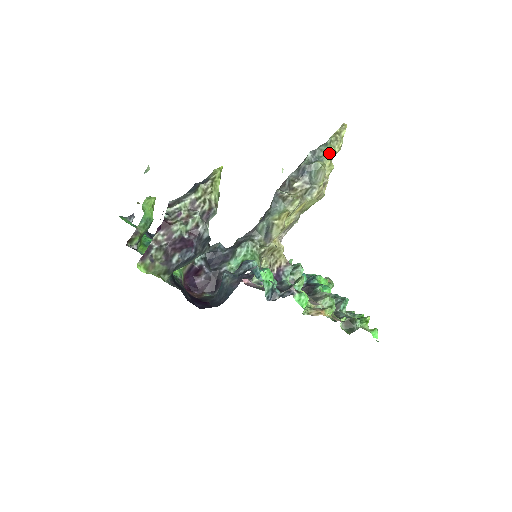
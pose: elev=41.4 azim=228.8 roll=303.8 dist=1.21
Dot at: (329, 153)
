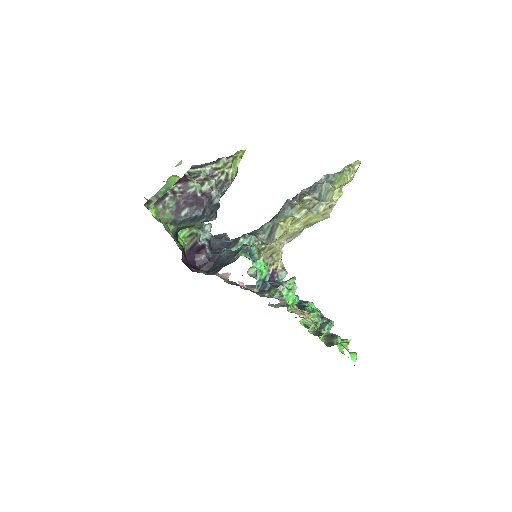
Dot at: (341, 179)
